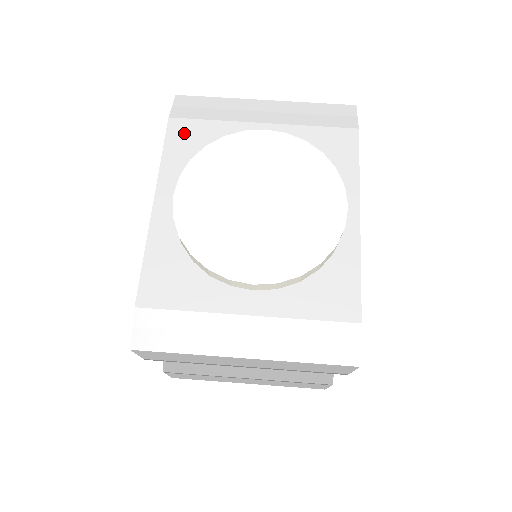
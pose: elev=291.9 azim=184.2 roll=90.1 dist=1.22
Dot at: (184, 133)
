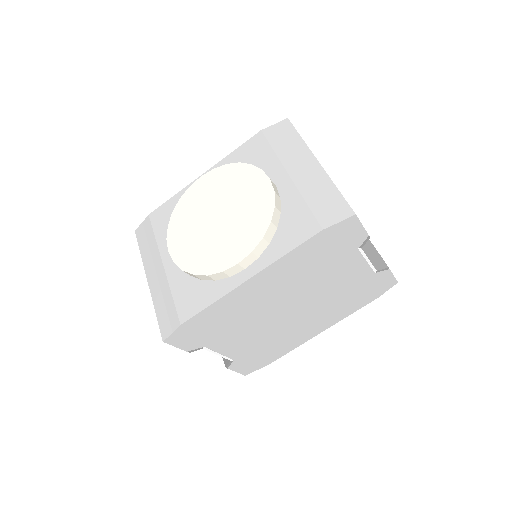
Dot at: (255, 146)
